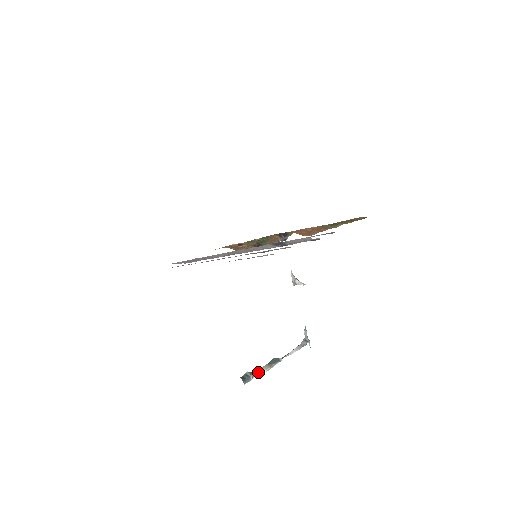
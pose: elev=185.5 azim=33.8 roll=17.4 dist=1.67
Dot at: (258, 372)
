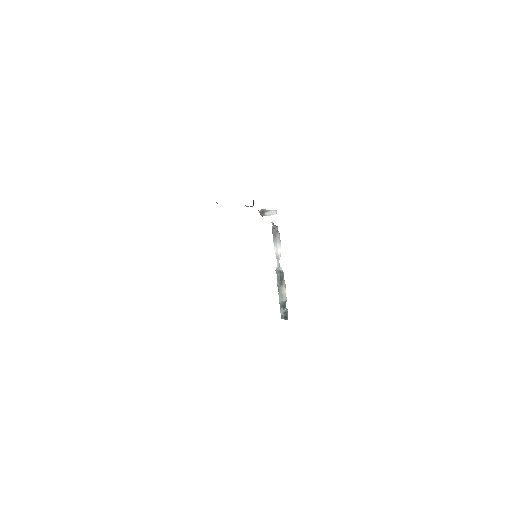
Dot at: (284, 300)
